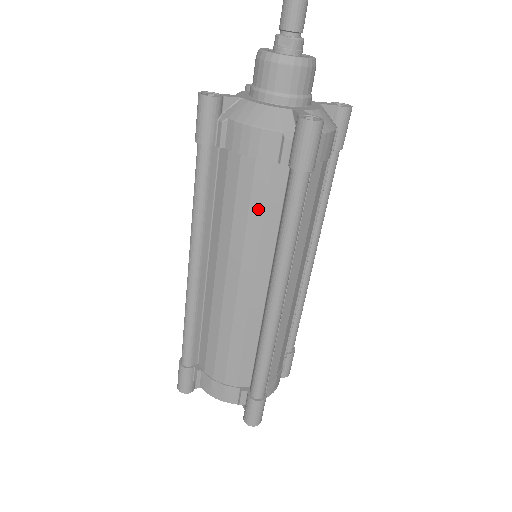
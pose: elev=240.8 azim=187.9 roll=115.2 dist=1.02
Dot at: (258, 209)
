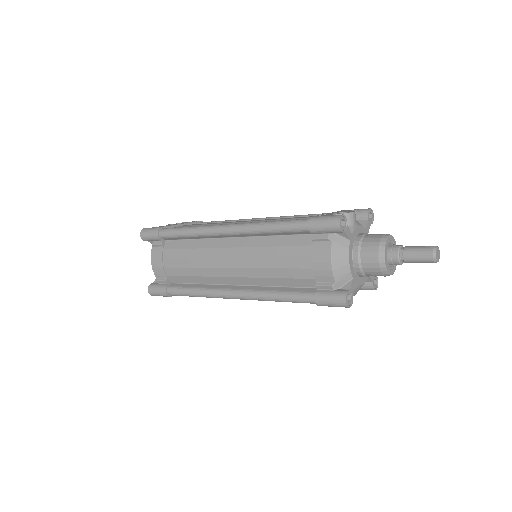
Dot at: occluded
